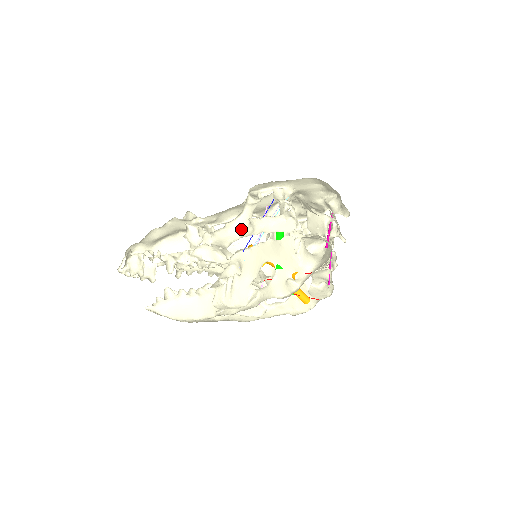
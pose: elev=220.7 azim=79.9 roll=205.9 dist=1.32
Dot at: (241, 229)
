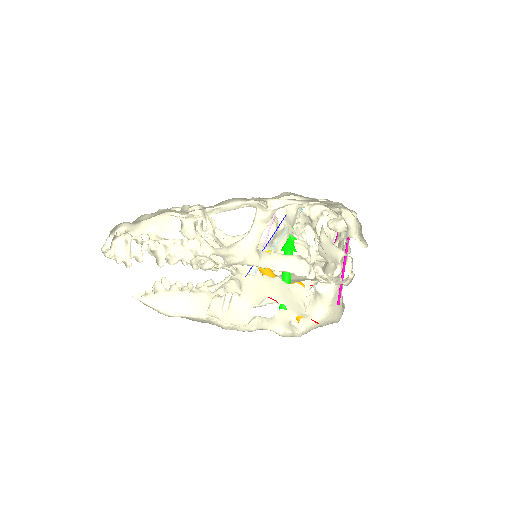
Dot at: (245, 251)
